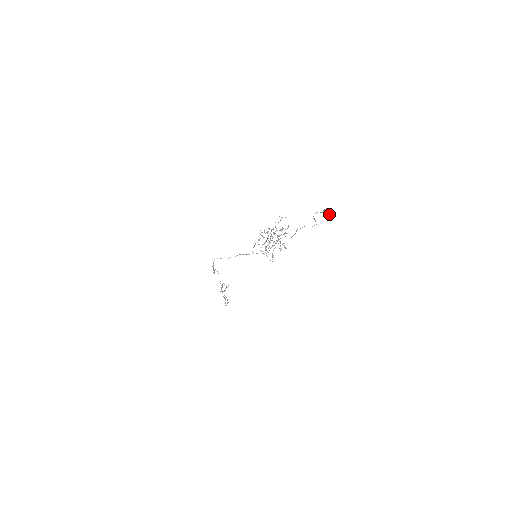
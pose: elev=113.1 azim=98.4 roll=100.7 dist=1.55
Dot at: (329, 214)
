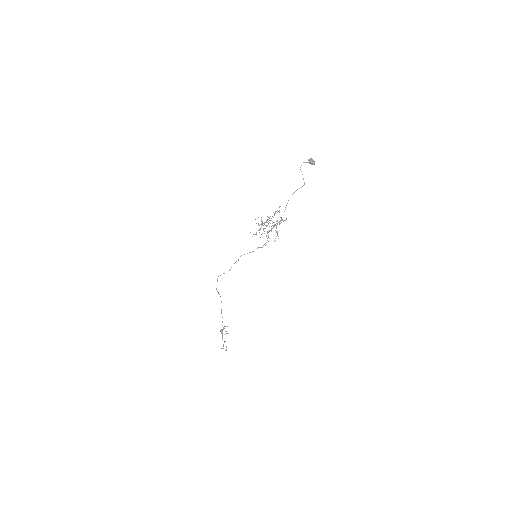
Dot at: (313, 163)
